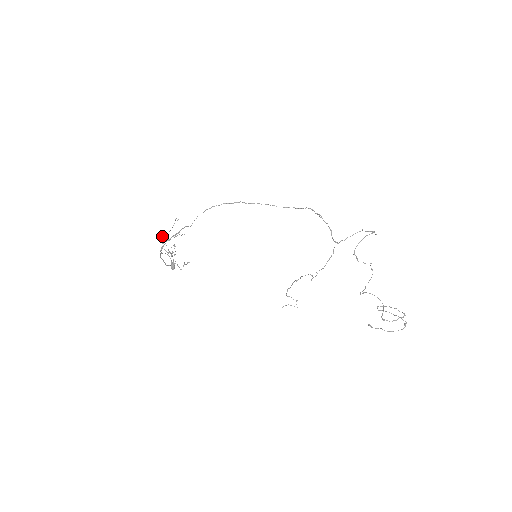
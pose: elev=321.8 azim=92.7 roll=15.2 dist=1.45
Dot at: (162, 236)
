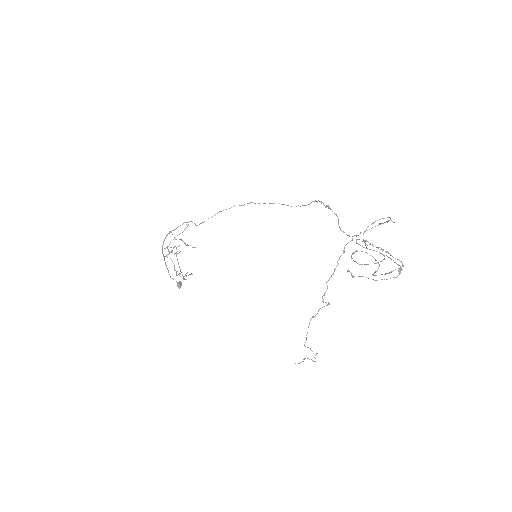
Dot at: (174, 246)
